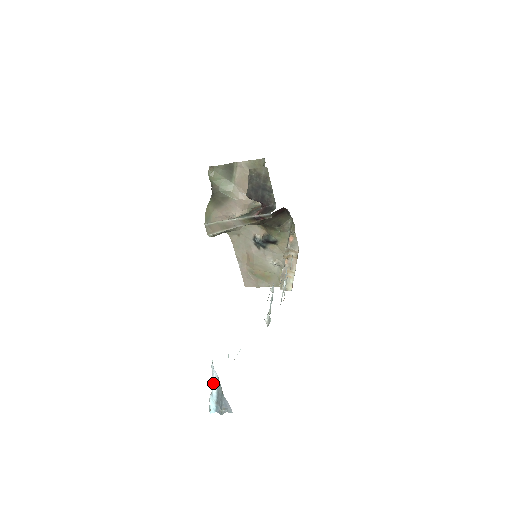
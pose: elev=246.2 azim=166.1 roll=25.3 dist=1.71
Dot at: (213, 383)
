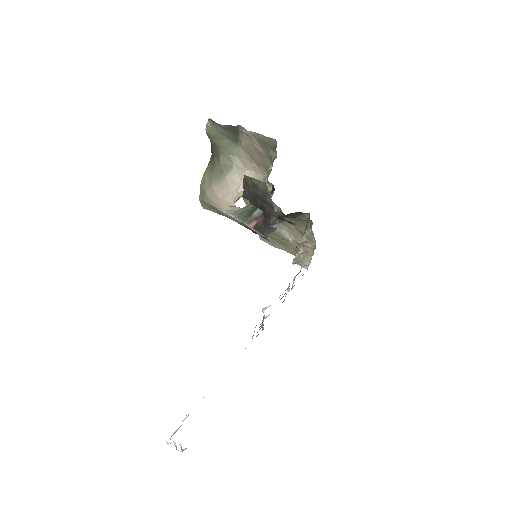
Dot at: occluded
